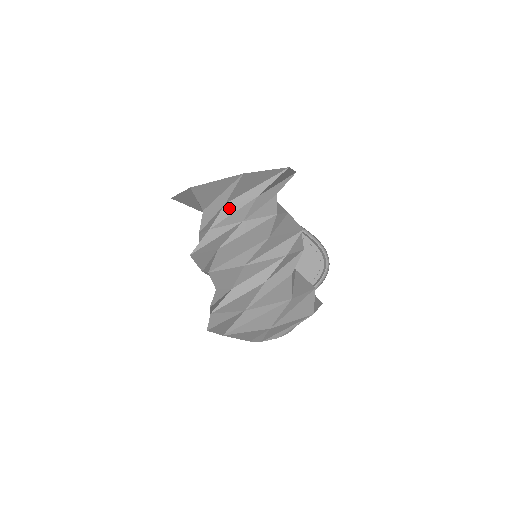
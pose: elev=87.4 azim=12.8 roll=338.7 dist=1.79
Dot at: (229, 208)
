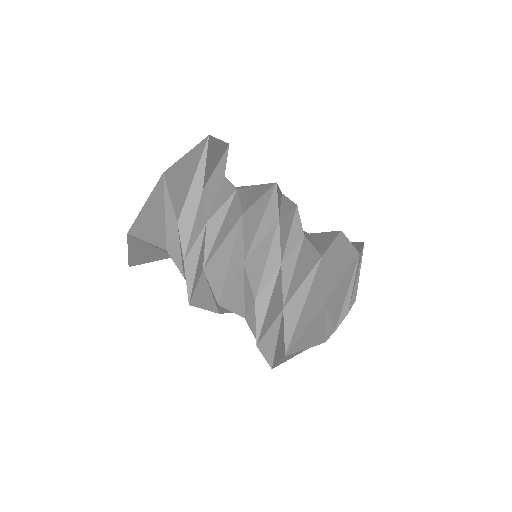
Dot at: (209, 193)
